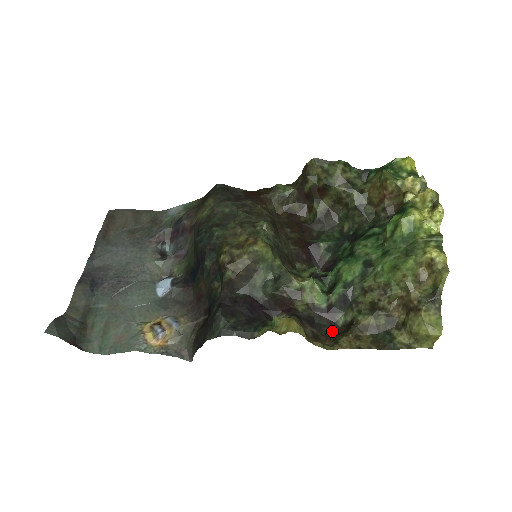
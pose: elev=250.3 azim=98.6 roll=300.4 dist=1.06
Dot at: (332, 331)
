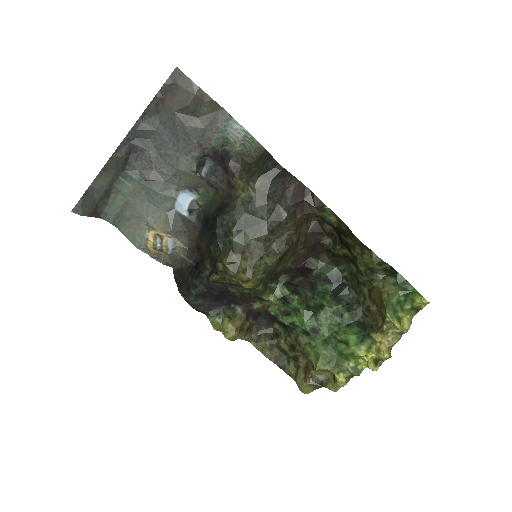
Dot at: (265, 328)
